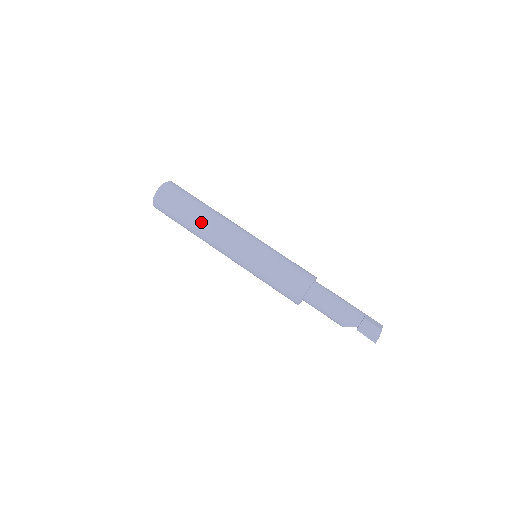
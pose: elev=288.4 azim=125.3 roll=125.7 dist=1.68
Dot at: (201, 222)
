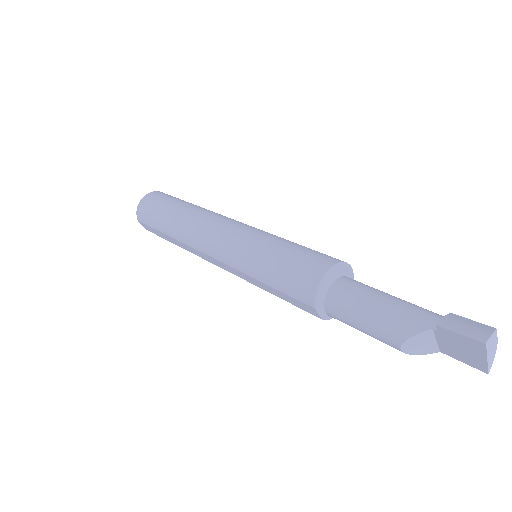
Dot at: (188, 211)
